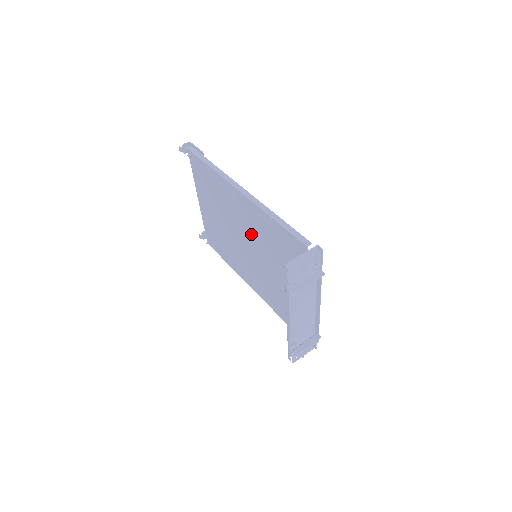
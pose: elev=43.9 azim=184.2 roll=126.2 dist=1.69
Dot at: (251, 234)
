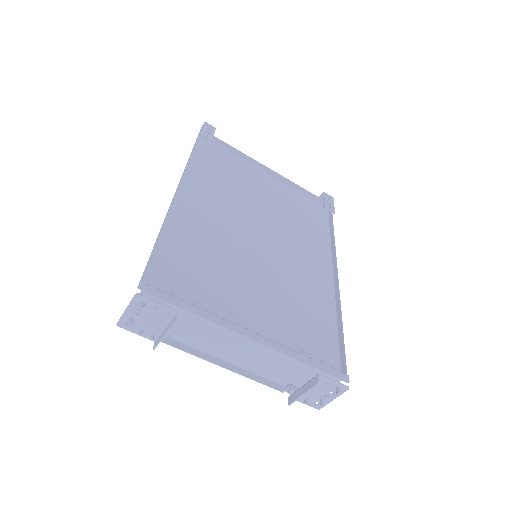
Dot at: (228, 233)
